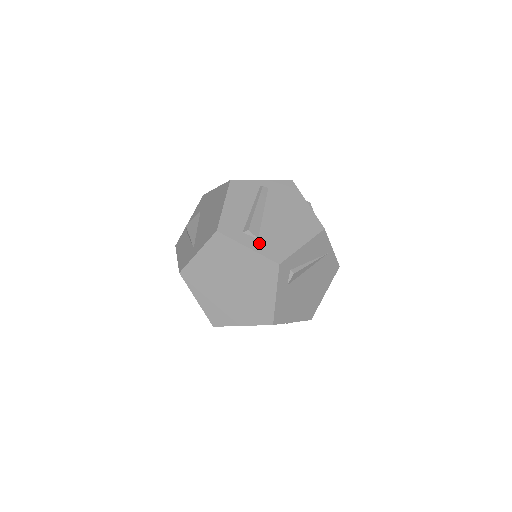
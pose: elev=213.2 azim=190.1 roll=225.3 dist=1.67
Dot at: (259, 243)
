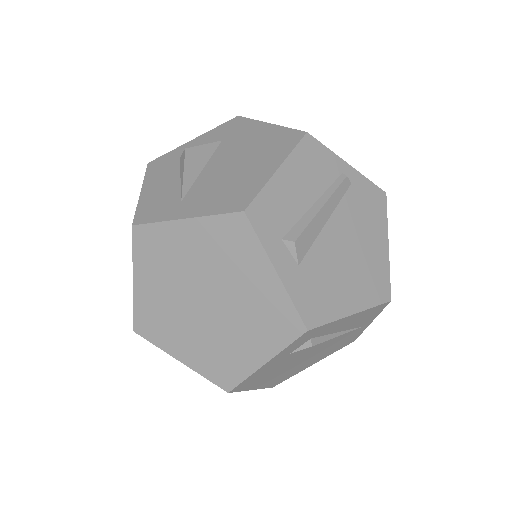
Dot at: (297, 274)
